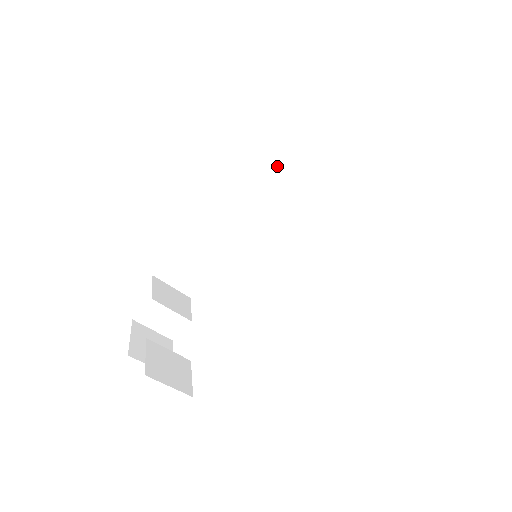
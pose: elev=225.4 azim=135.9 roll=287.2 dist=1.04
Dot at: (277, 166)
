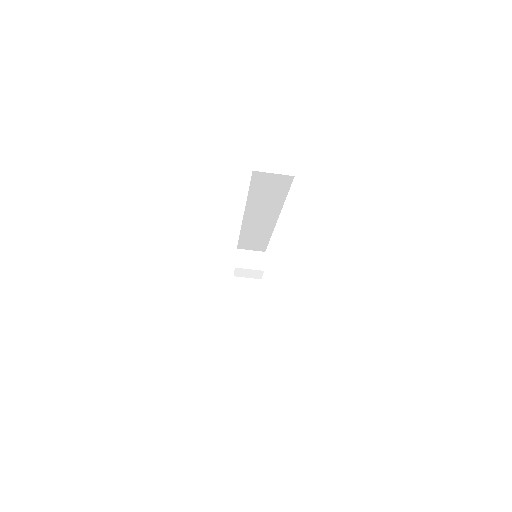
Dot at: (245, 206)
